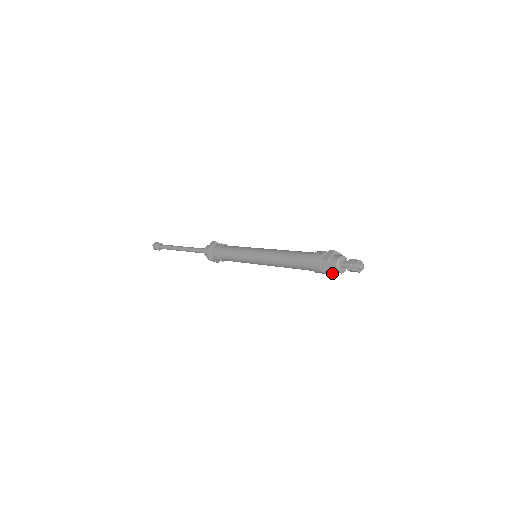
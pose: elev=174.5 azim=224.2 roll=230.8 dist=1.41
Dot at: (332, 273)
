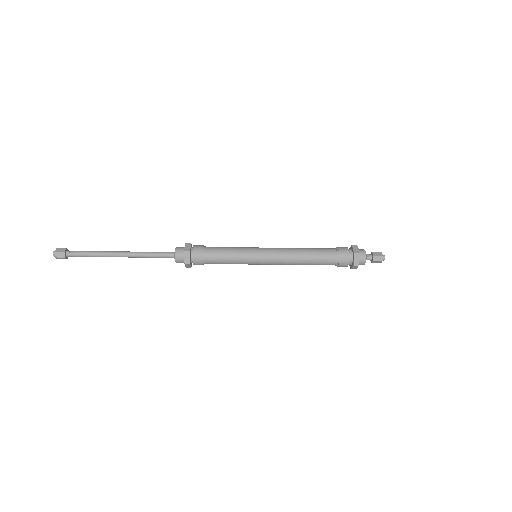
Dot at: (358, 265)
